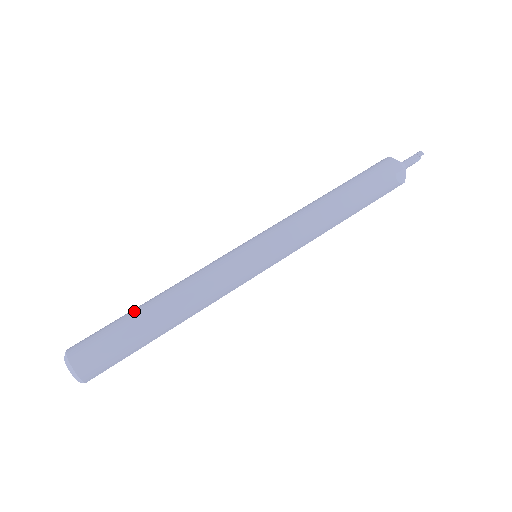
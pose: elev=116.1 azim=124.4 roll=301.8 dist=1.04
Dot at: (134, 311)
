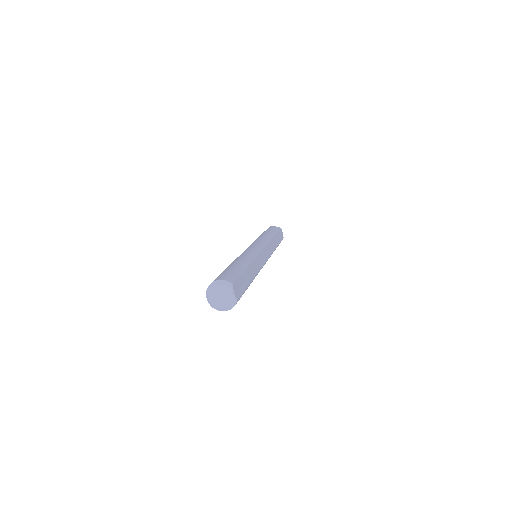
Dot at: occluded
